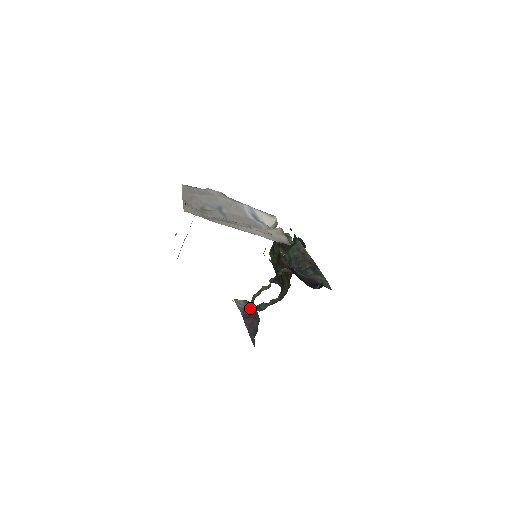
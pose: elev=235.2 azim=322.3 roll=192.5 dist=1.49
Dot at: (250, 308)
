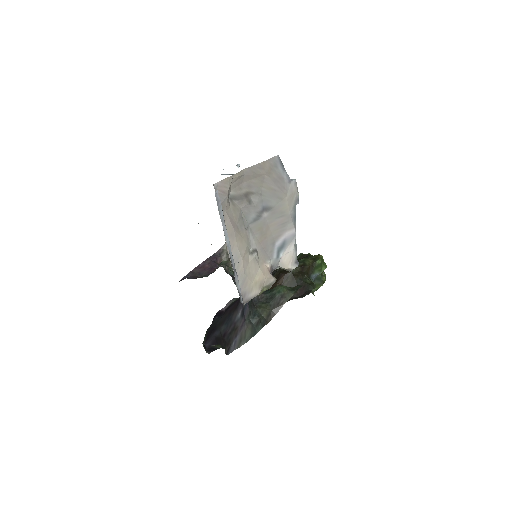
Dot at: (225, 259)
